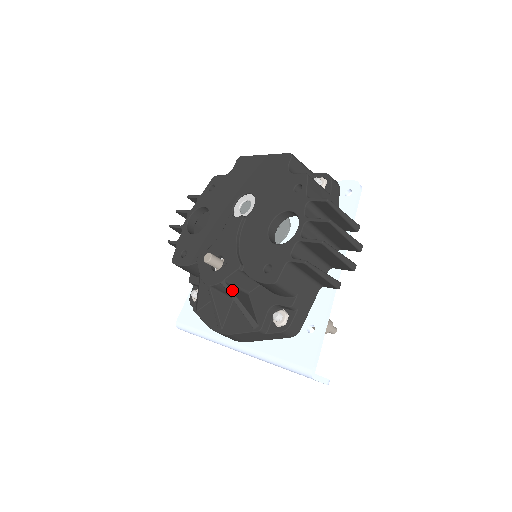
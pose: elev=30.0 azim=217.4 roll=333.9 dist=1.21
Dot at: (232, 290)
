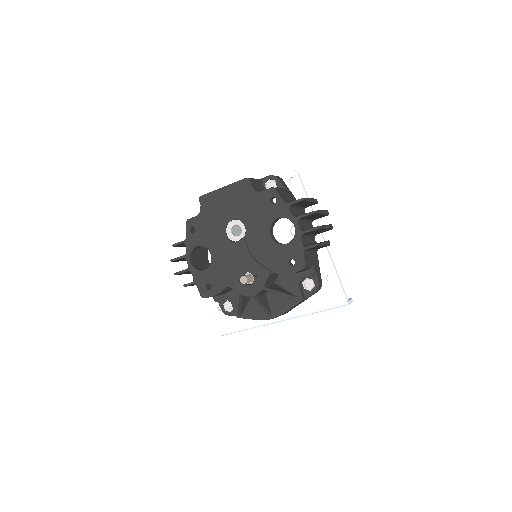
Dot at: (271, 289)
